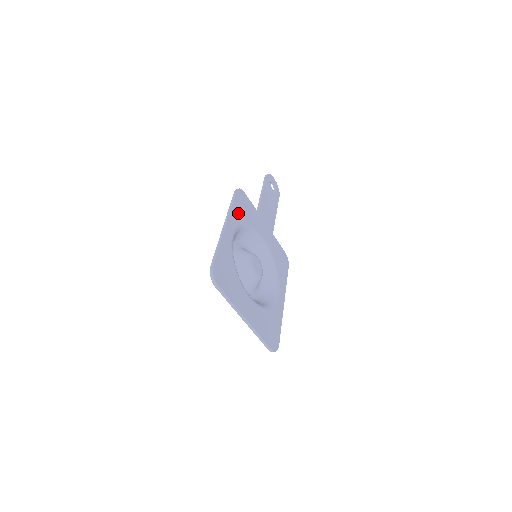
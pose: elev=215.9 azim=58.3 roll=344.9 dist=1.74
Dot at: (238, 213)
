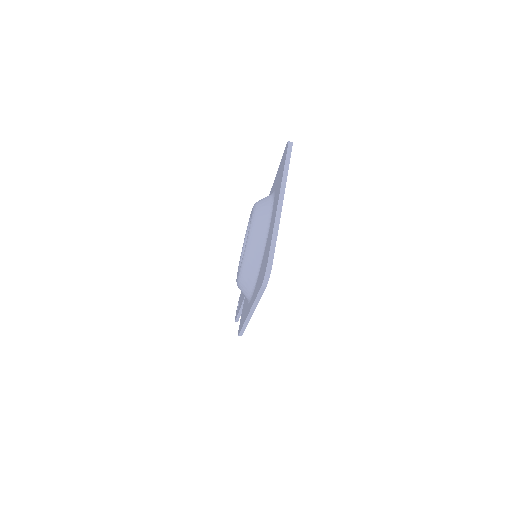
Dot at: occluded
